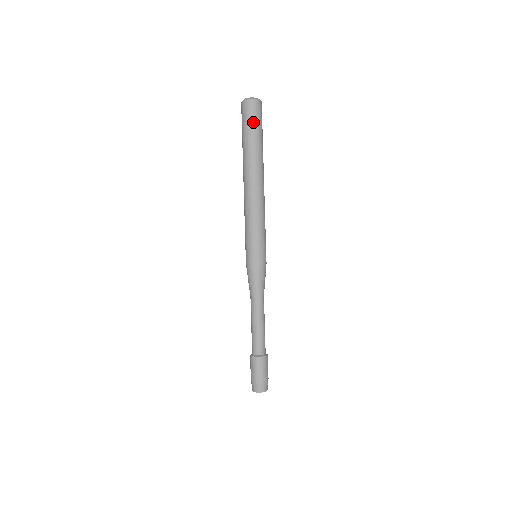
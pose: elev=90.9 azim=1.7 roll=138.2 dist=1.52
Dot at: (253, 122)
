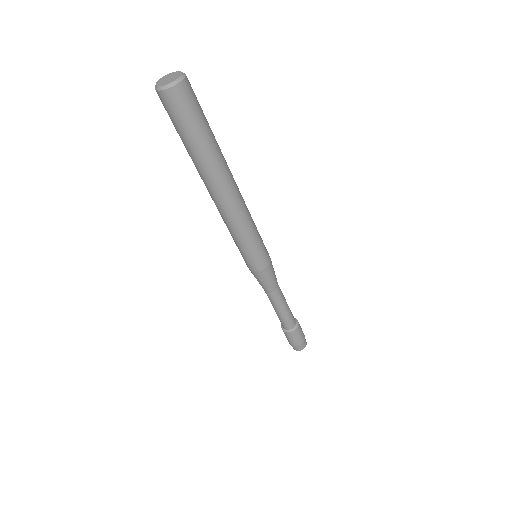
Dot at: (180, 124)
